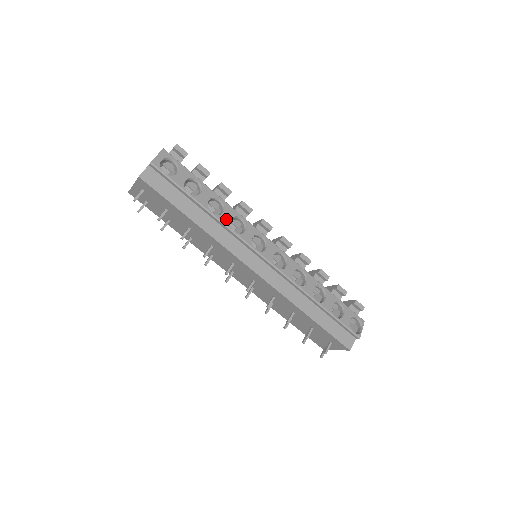
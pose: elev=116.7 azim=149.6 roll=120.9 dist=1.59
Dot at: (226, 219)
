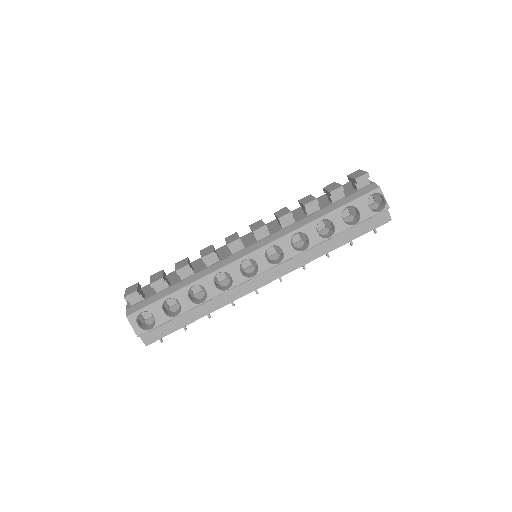
Dot at: (213, 291)
